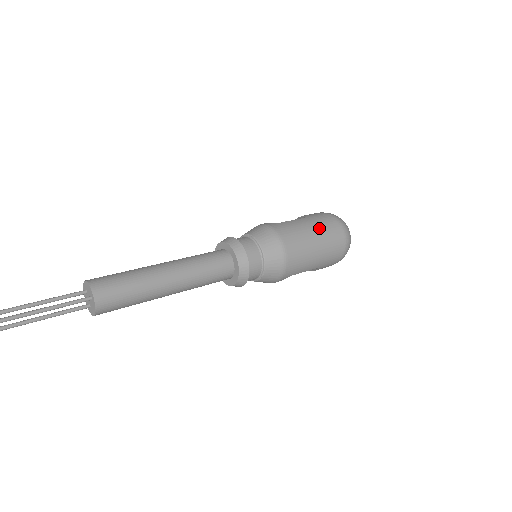
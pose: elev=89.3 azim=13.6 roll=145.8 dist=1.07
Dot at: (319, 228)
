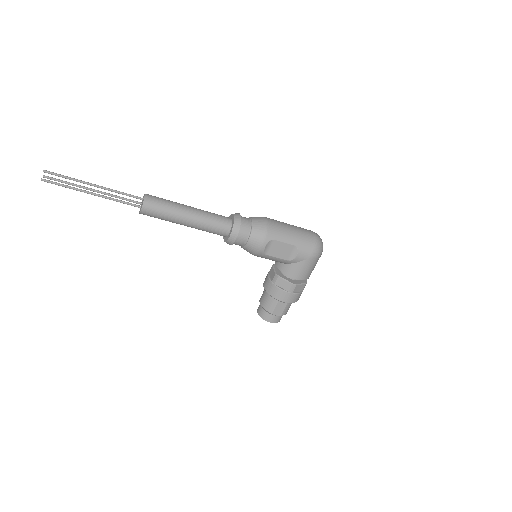
Dot at: occluded
